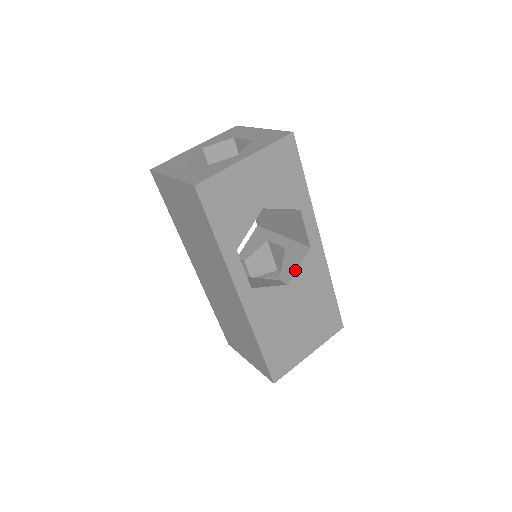
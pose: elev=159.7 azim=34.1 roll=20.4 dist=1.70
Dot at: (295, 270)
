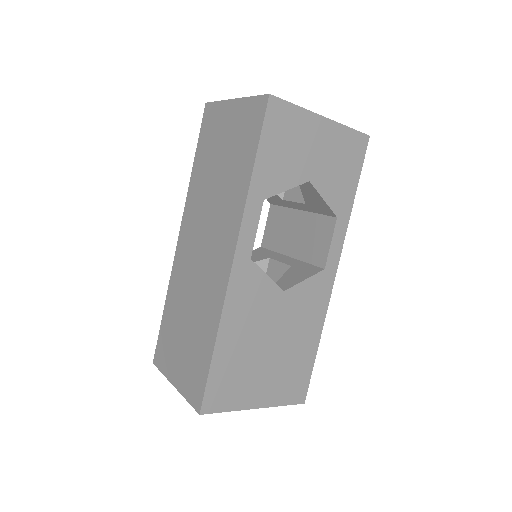
Dot at: (298, 282)
